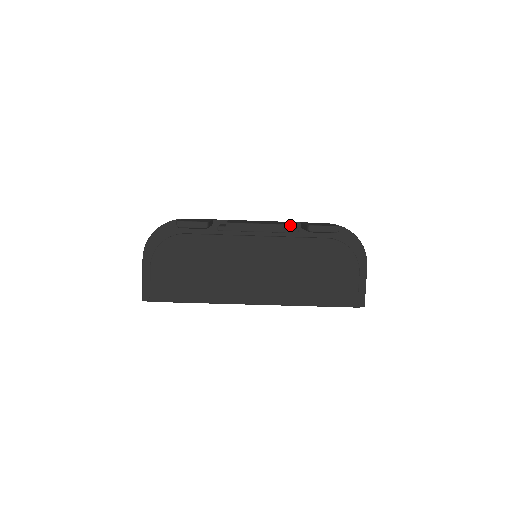
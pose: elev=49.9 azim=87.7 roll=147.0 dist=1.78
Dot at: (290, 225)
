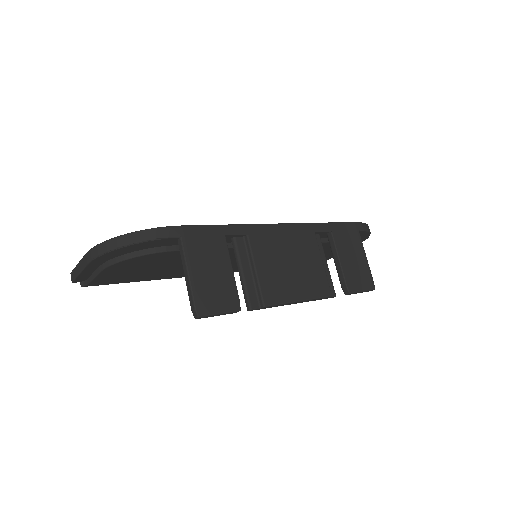
Dot at: (317, 233)
